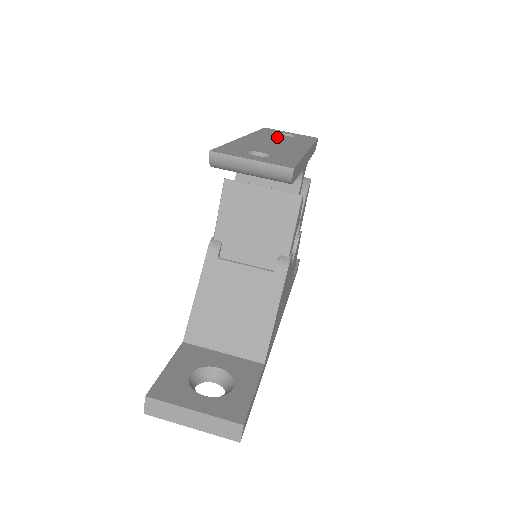
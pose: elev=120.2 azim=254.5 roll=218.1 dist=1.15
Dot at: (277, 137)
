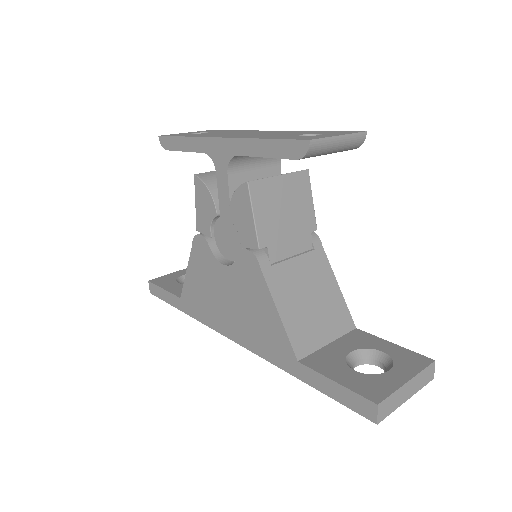
Dot at: (215, 134)
